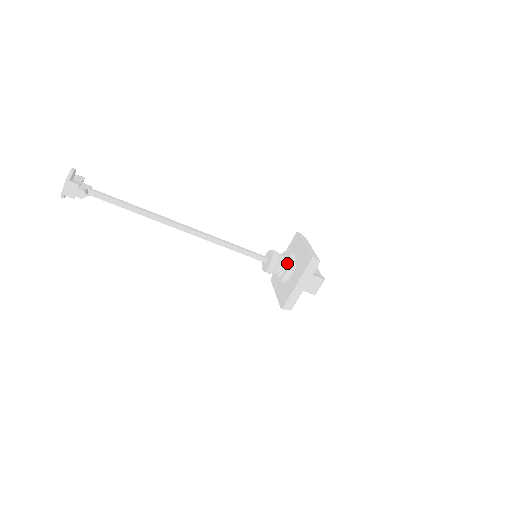
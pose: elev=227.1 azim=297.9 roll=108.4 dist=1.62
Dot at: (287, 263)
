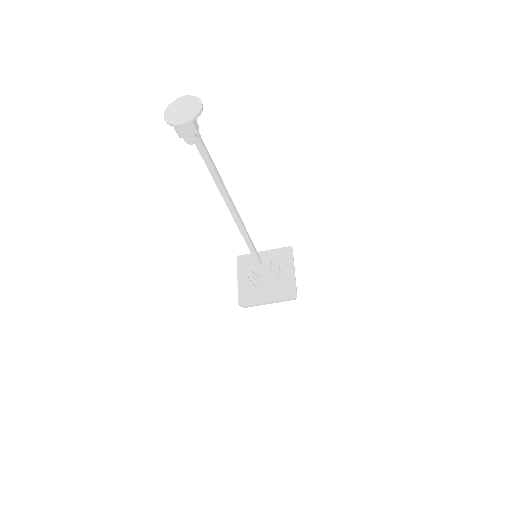
Dot at: (272, 277)
